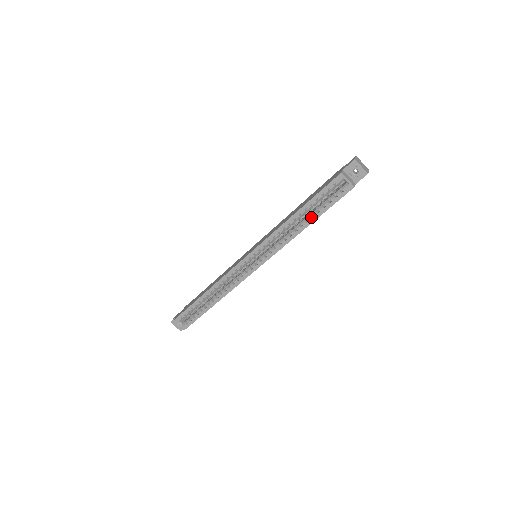
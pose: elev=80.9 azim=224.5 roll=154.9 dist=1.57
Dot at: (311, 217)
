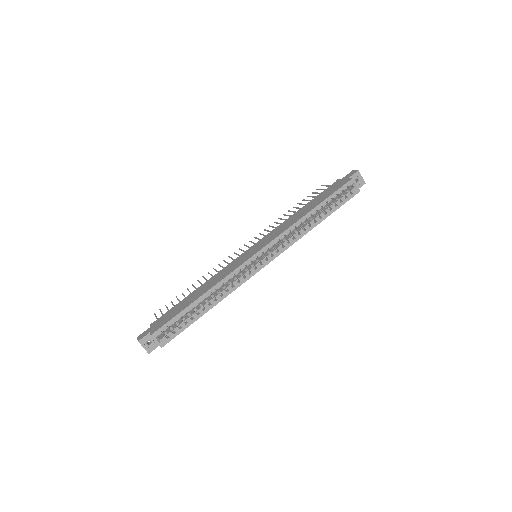
Dot at: (324, 214)
